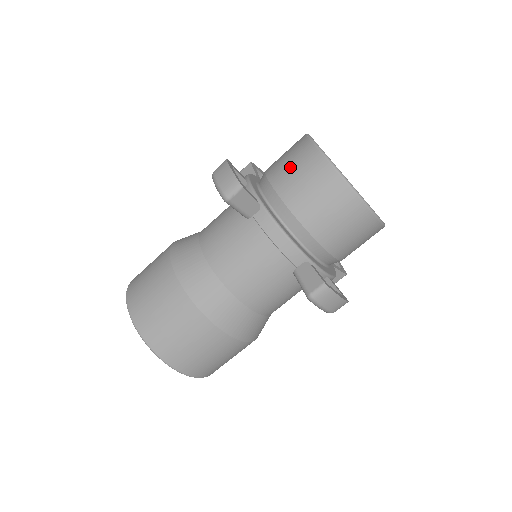
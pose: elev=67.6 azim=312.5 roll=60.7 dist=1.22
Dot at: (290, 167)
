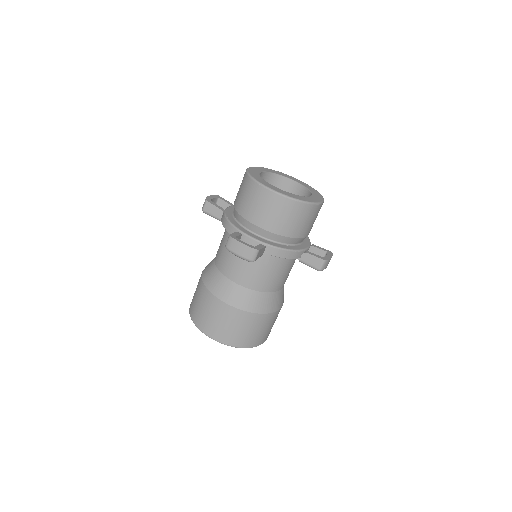
Dot at: occluded
